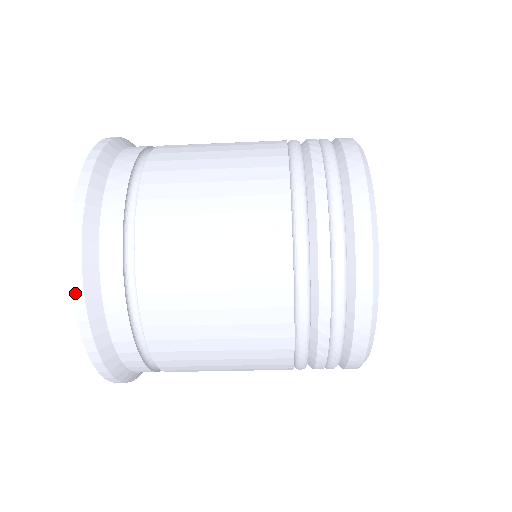
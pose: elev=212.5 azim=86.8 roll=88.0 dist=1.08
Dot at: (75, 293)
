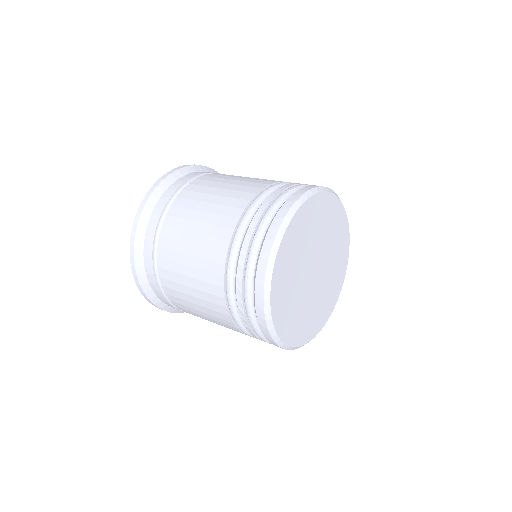
Dot at: (135, 280)
